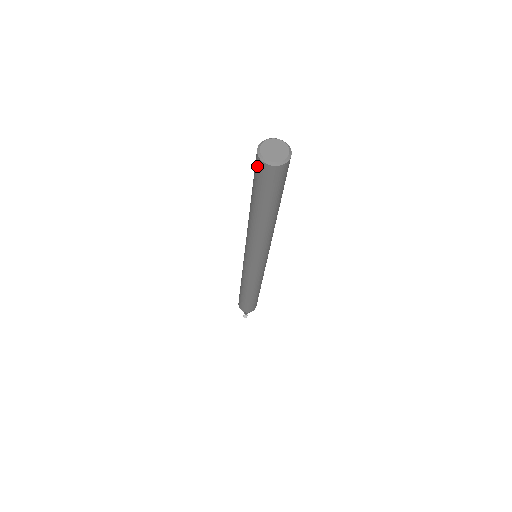
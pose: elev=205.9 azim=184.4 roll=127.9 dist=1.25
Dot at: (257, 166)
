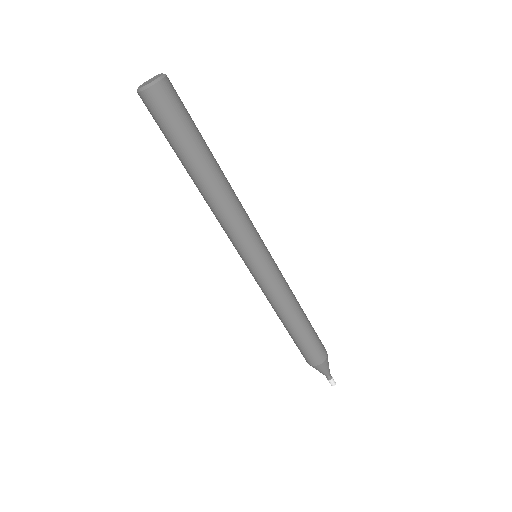
Dot at: occluded
